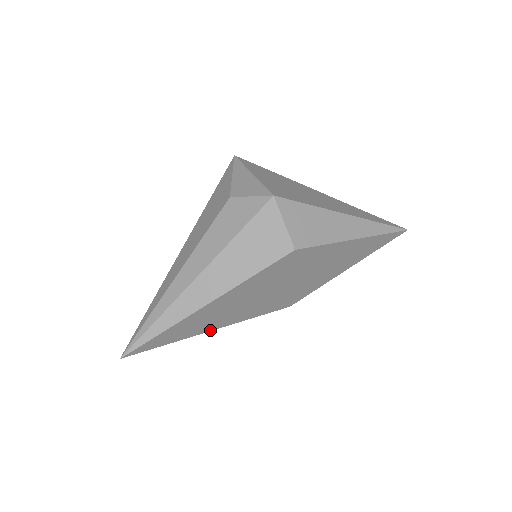
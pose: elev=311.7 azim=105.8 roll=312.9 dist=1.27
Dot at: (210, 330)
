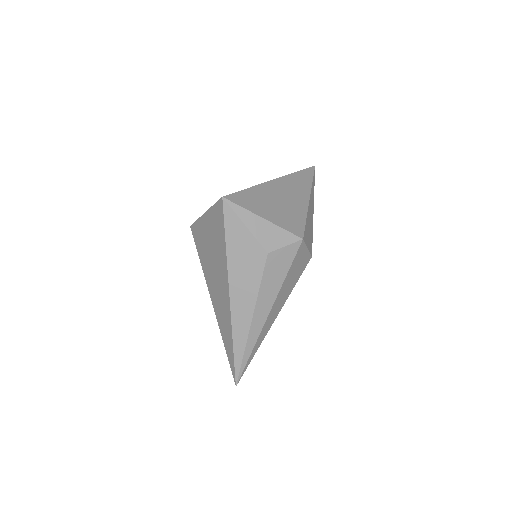
Dot at: occluded
